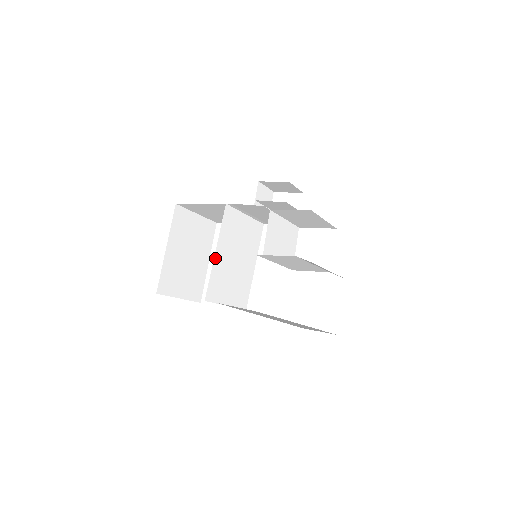
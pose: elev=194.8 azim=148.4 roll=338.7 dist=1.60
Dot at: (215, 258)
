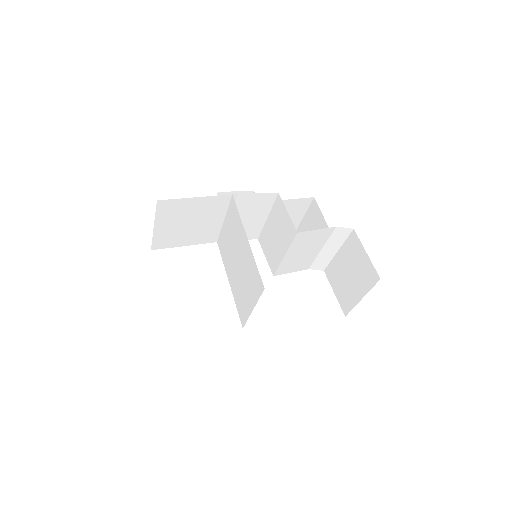
Dot at: (248, 246)
